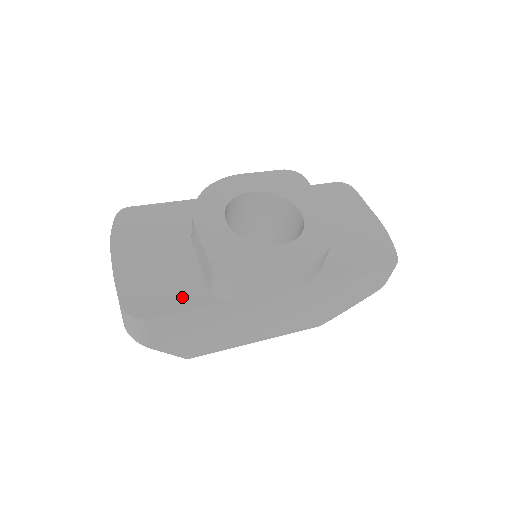
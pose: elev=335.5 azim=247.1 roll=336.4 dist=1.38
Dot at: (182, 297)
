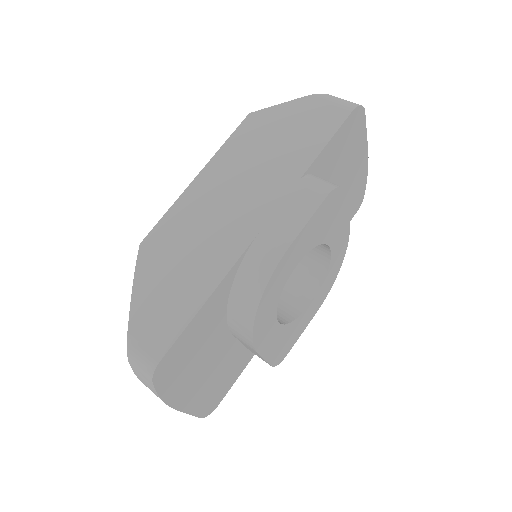
Dot at: (234, 373)
